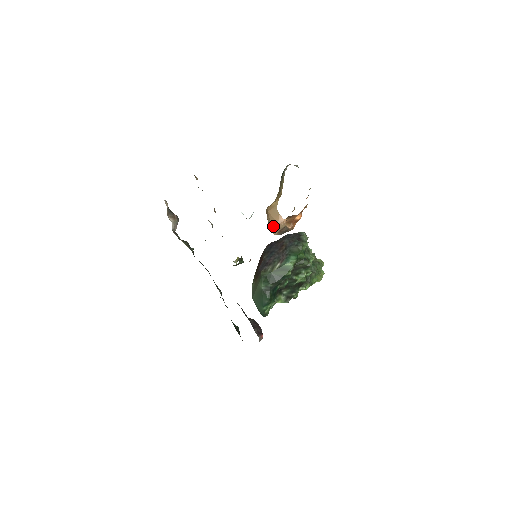
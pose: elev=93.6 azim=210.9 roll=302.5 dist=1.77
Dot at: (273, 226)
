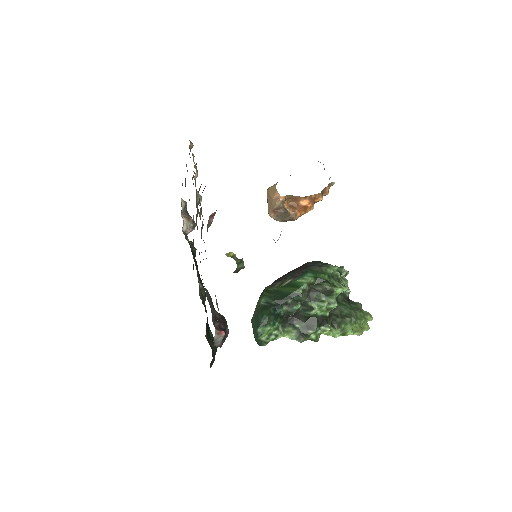
Dot at: (269, 206)
